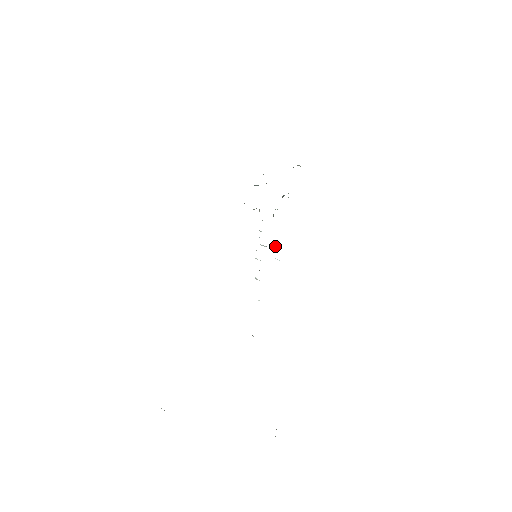
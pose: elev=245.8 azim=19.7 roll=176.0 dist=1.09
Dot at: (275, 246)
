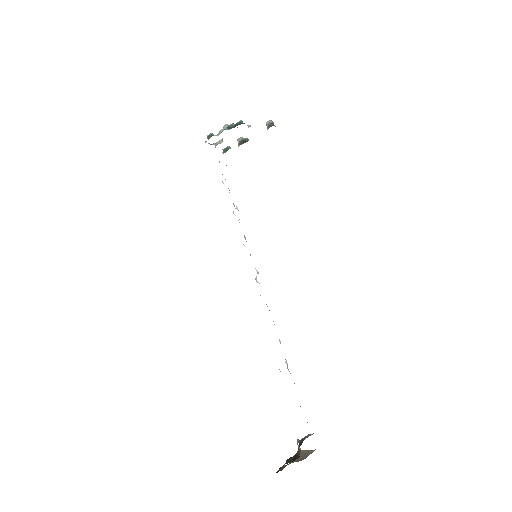
Dot at: occluded
